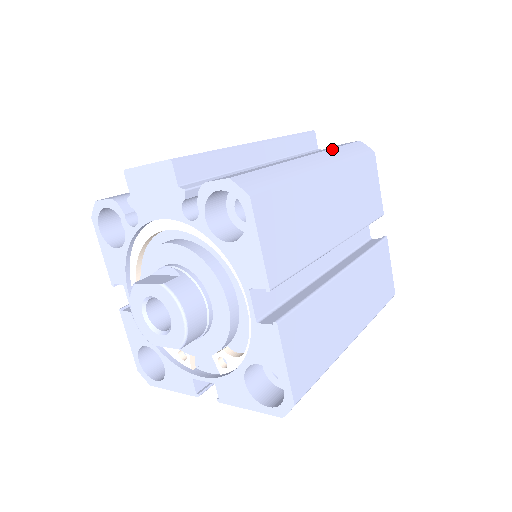
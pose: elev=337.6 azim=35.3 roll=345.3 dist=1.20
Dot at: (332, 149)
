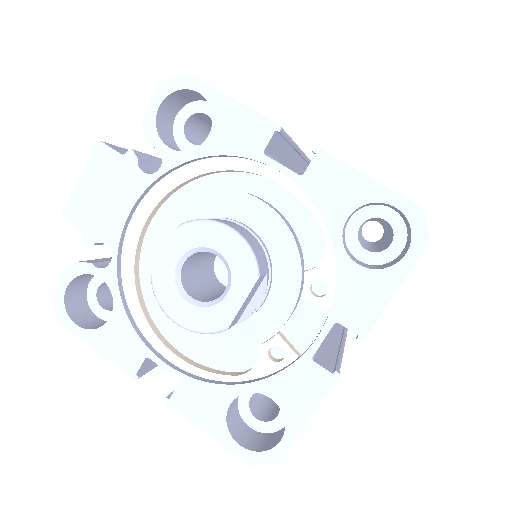
Dot at: occluded
